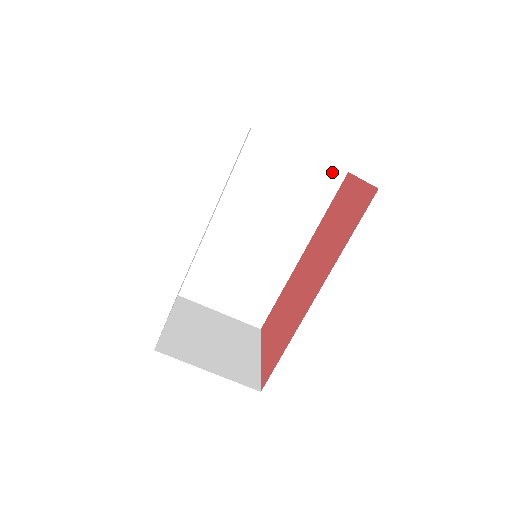
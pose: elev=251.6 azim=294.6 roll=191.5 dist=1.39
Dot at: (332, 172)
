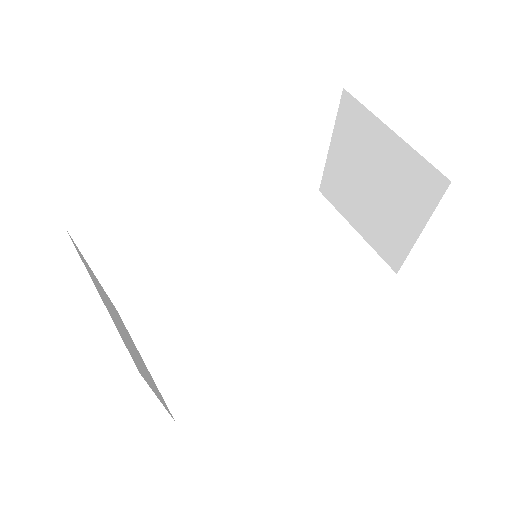
Dot at: (379, 266)
